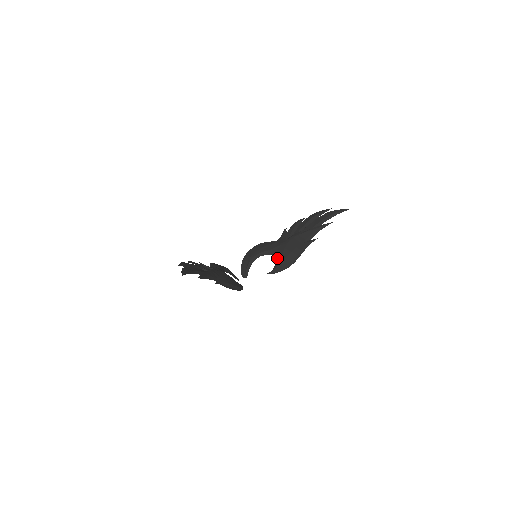
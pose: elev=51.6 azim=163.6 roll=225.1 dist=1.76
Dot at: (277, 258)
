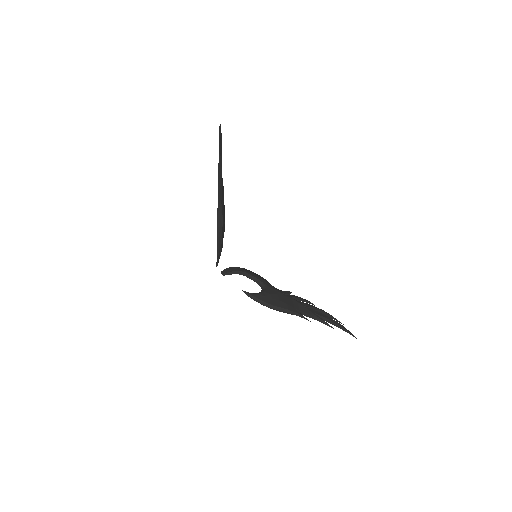
Dot at: (264, 291)
